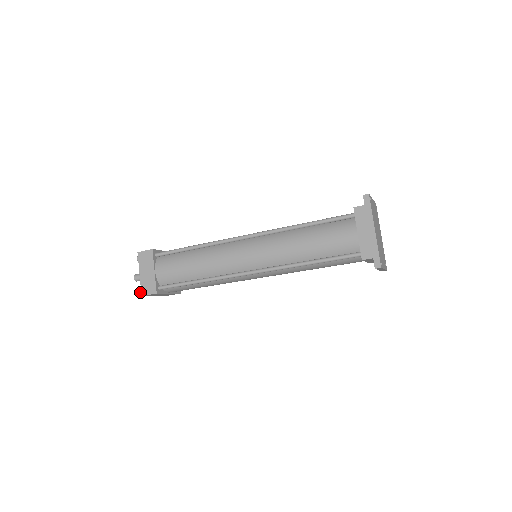
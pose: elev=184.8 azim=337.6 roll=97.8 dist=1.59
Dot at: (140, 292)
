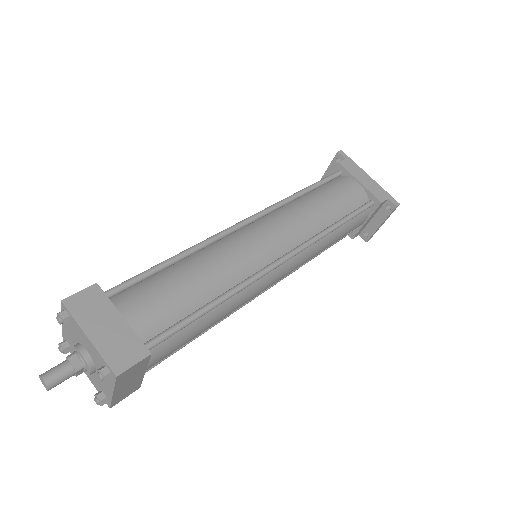
Dot at: (104, 375)
